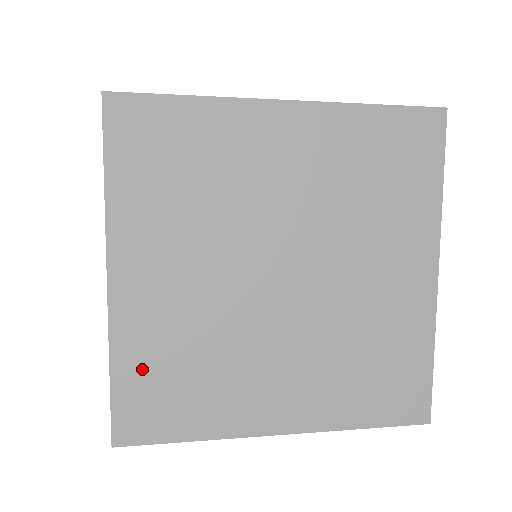
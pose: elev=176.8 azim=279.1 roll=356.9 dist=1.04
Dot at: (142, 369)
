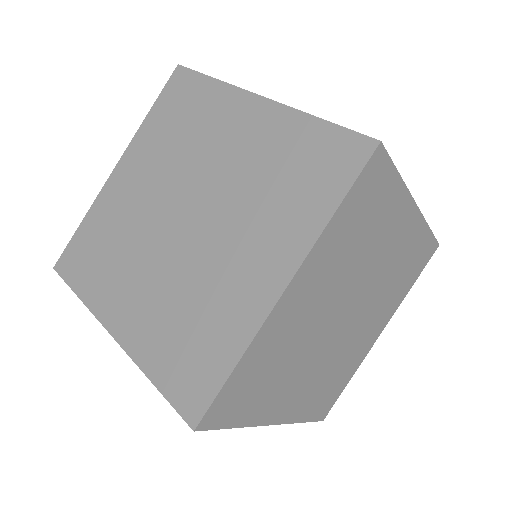
Dot at: (252, 368)
